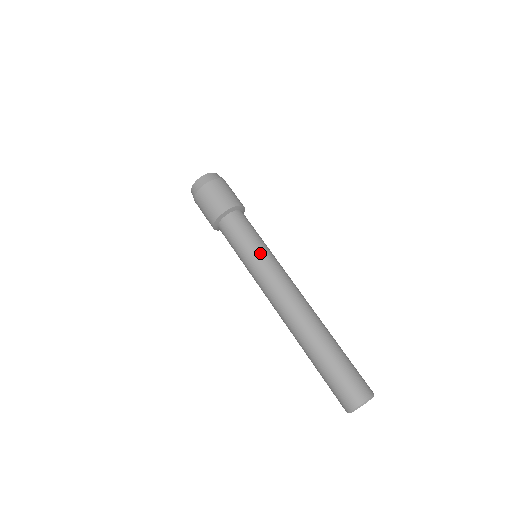
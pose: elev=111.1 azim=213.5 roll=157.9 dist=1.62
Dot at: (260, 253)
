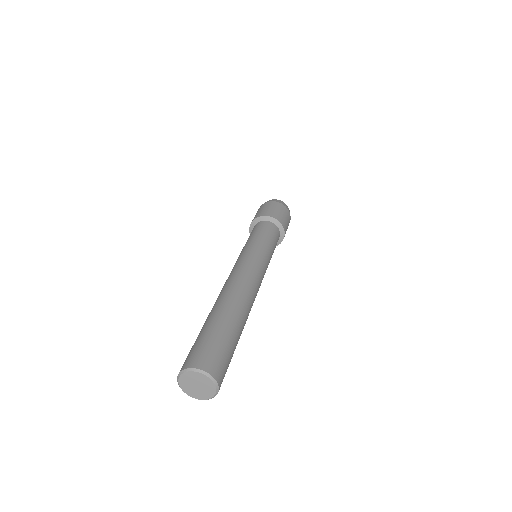
Dot at: (253, 245)
